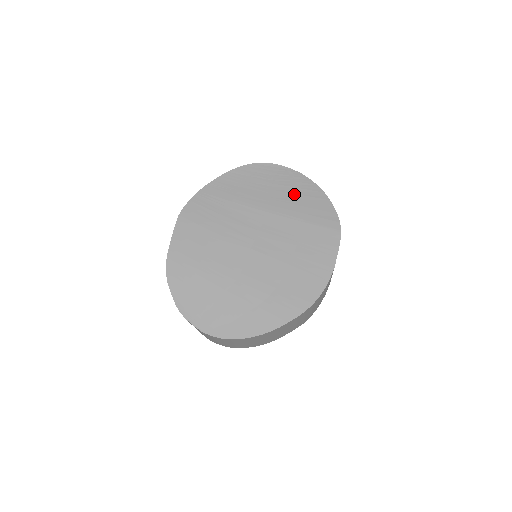
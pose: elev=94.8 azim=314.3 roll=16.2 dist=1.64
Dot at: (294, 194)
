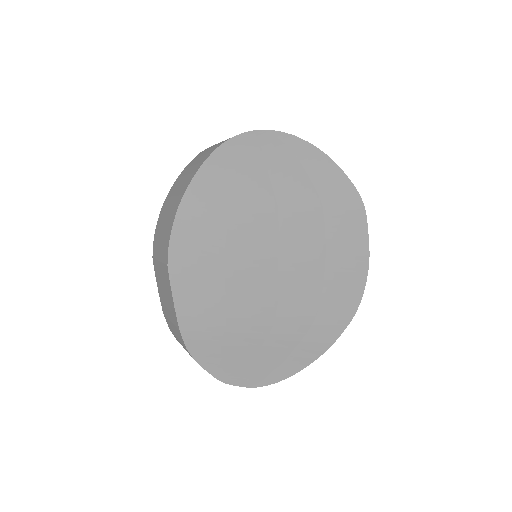
Dot at: (298, 173)
